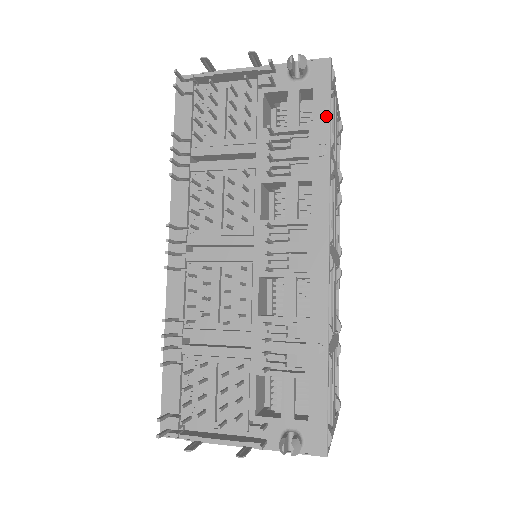
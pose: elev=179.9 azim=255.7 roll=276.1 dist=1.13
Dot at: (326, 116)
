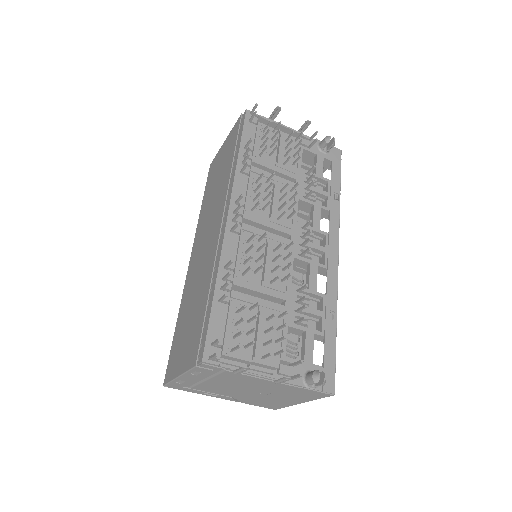
Dot at: (339, 179)
